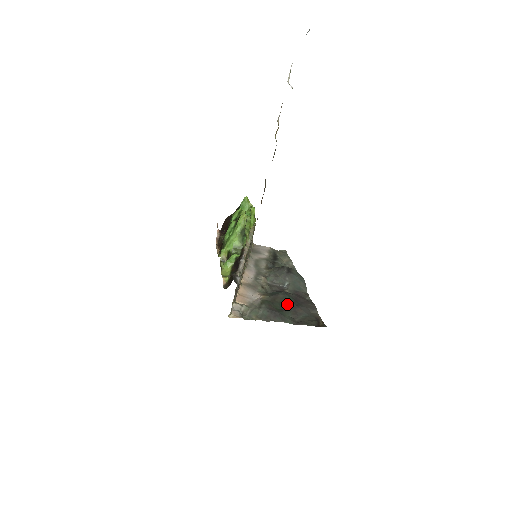
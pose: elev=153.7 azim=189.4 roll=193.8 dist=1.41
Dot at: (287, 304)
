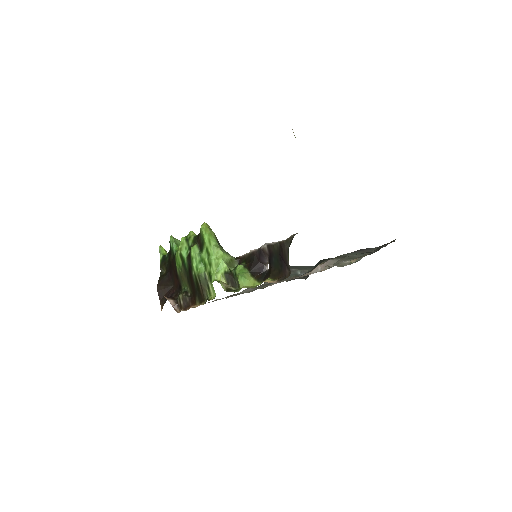
Dot at: occluded
